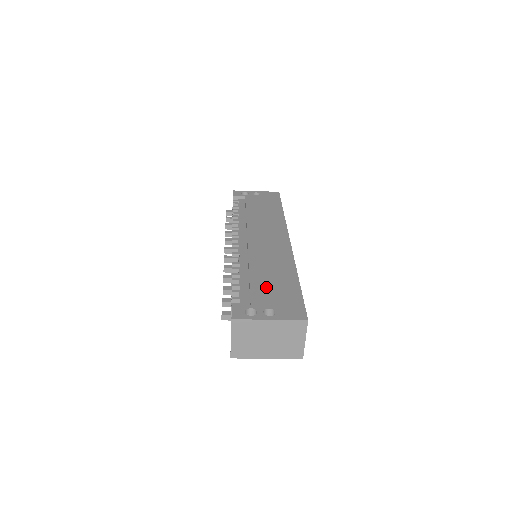
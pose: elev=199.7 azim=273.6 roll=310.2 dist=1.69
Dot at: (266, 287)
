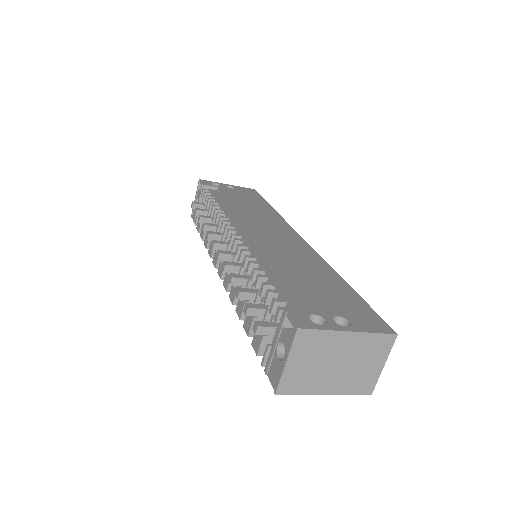
Dot at: (314, 288)
